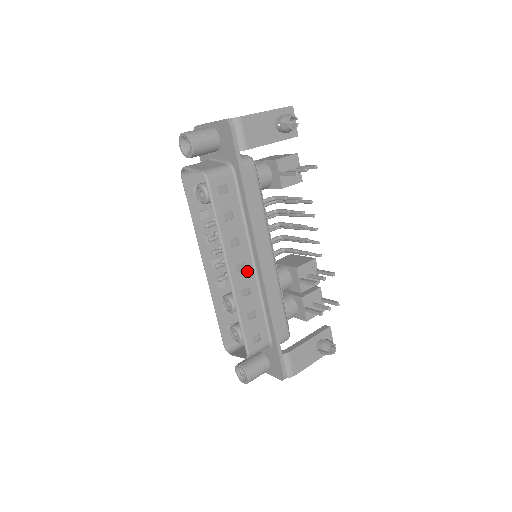
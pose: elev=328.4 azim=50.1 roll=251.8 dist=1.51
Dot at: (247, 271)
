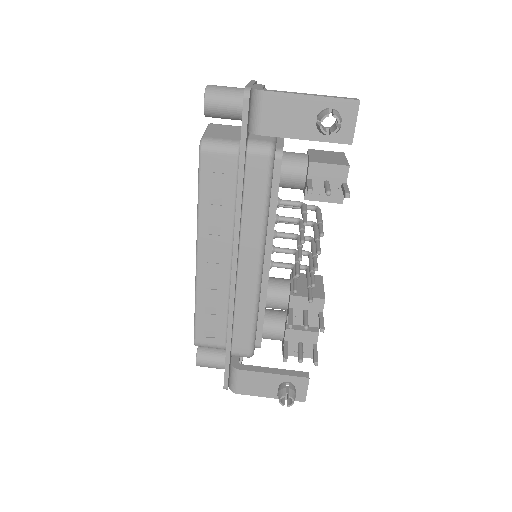
Dot at: (221, 266)
